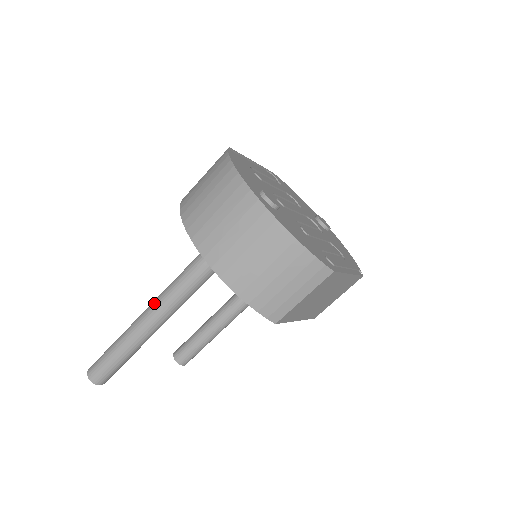
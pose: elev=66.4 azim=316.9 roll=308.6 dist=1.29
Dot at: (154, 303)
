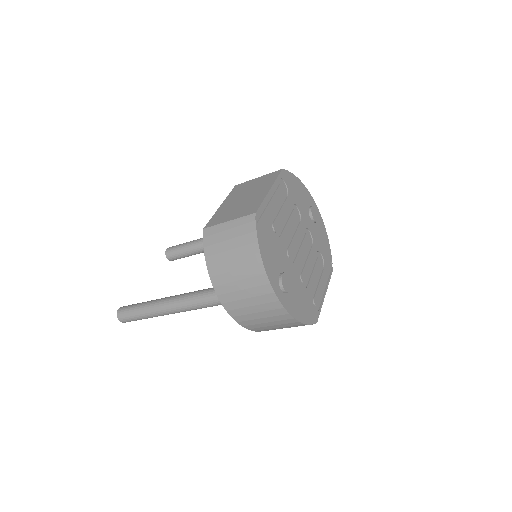
Dot at: (177, 305)
